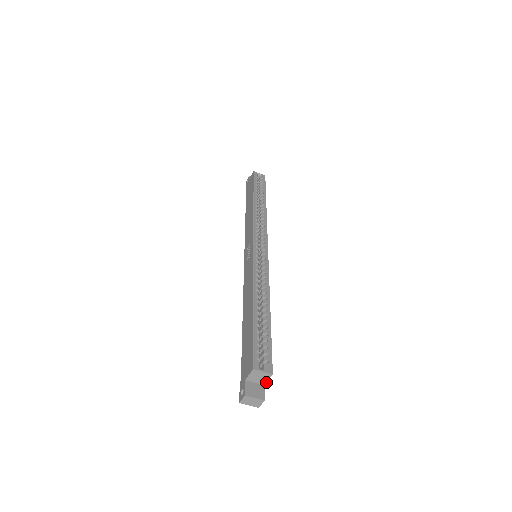
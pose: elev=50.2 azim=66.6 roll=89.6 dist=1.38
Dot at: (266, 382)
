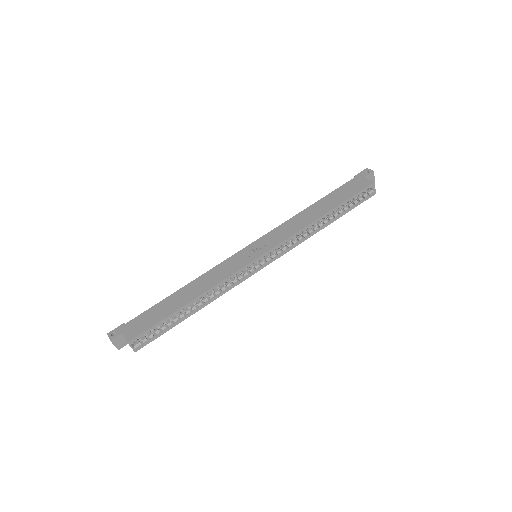
Dot at: occluded
